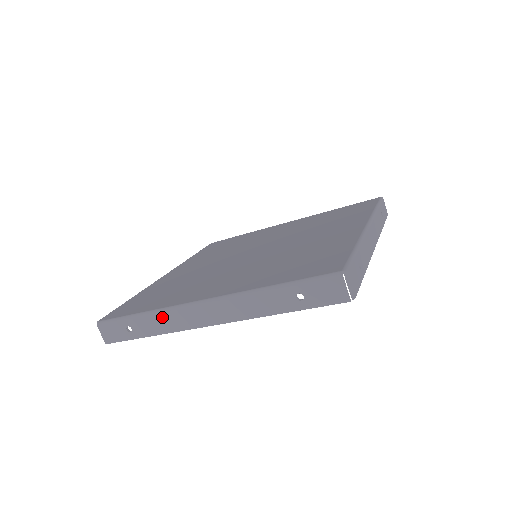
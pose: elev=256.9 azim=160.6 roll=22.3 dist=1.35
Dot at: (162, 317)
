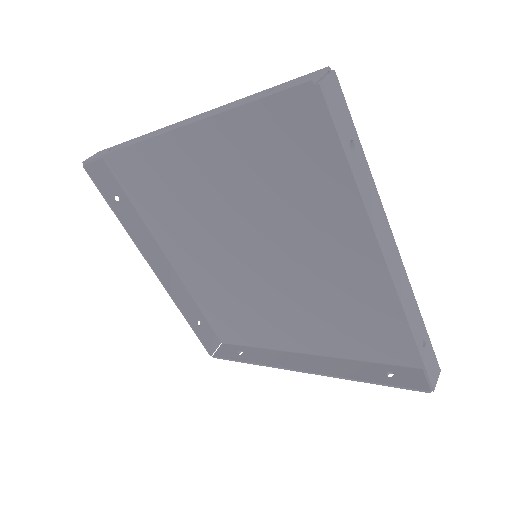
Dot at: (146, 135)
